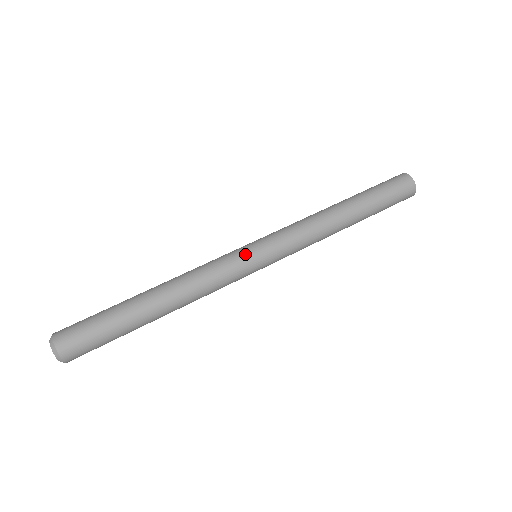
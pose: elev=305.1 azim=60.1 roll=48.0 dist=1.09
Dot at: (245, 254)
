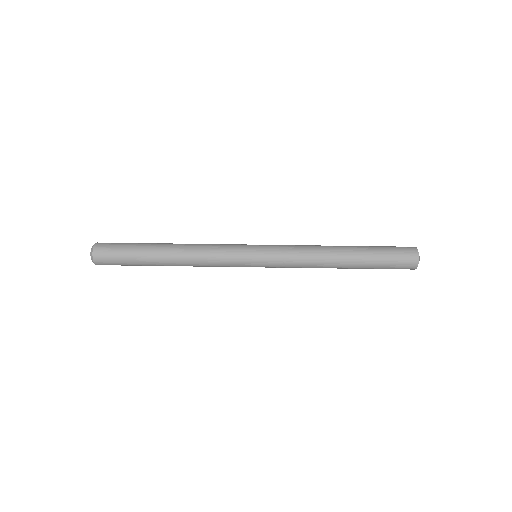
Dot at: (246, 245)
